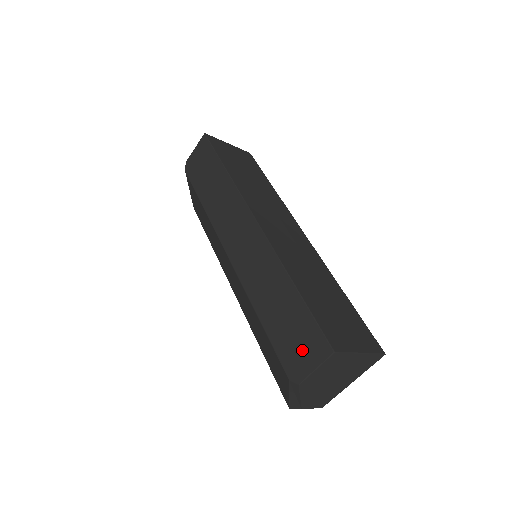
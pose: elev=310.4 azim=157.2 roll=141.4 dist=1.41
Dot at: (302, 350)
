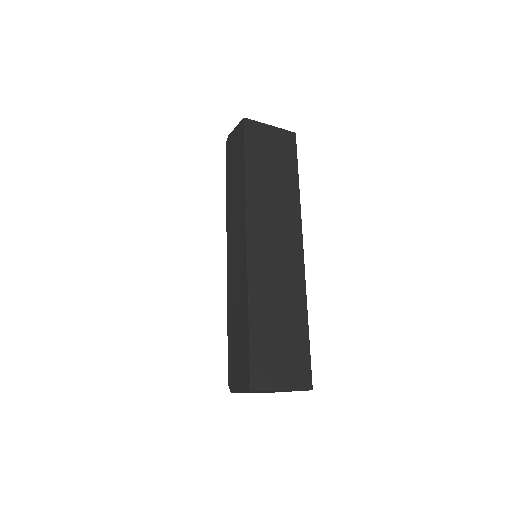
Dot at: (238, 372)
